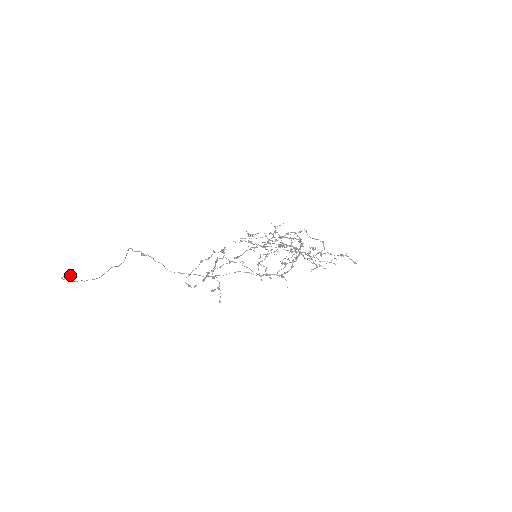
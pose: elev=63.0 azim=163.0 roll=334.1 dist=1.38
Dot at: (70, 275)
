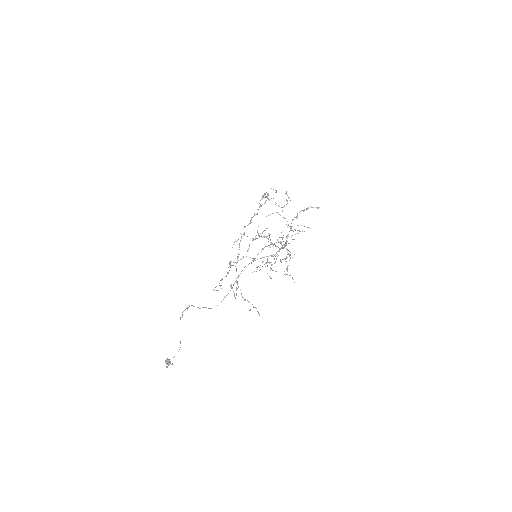
Dot at: occluded
